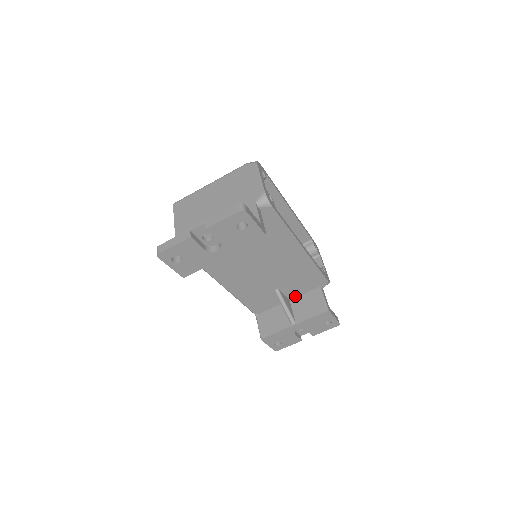
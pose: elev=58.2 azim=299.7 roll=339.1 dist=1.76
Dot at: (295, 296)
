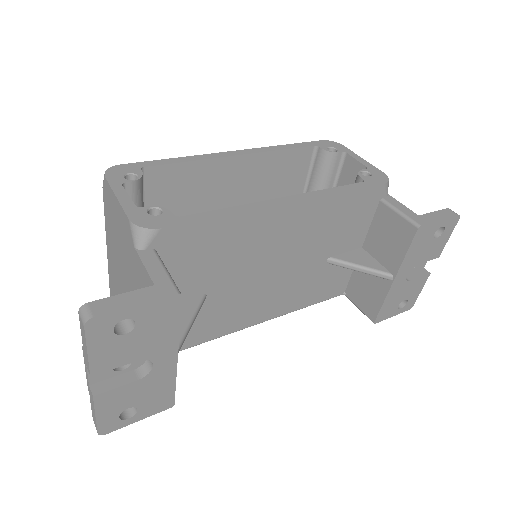
Dot at: (362, 238)
